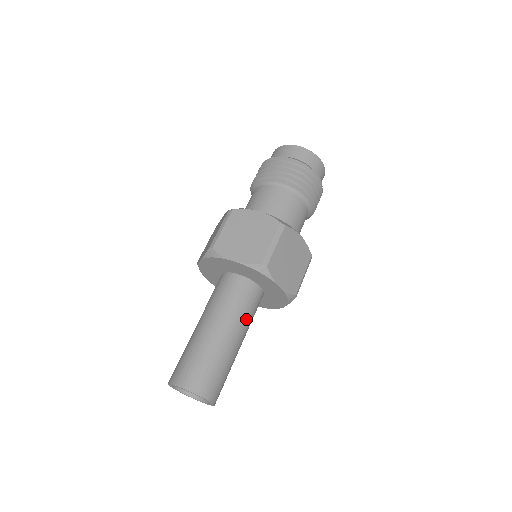
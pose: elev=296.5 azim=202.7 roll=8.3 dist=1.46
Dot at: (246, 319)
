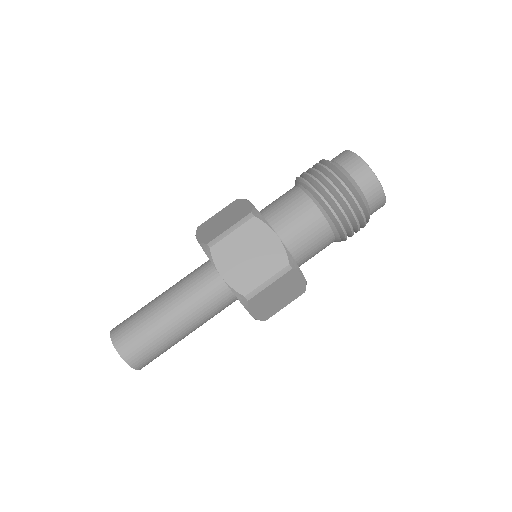
Dot at: (207, 318)
